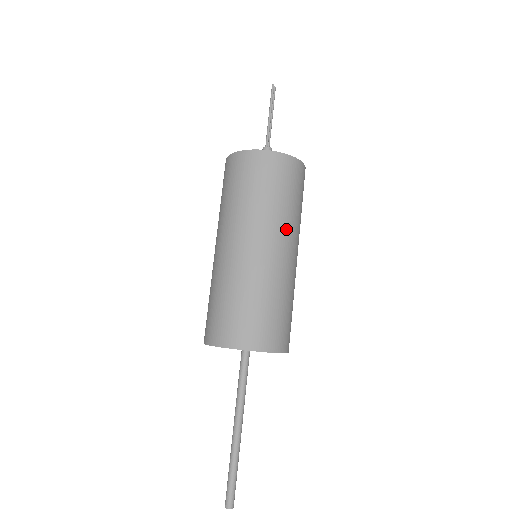
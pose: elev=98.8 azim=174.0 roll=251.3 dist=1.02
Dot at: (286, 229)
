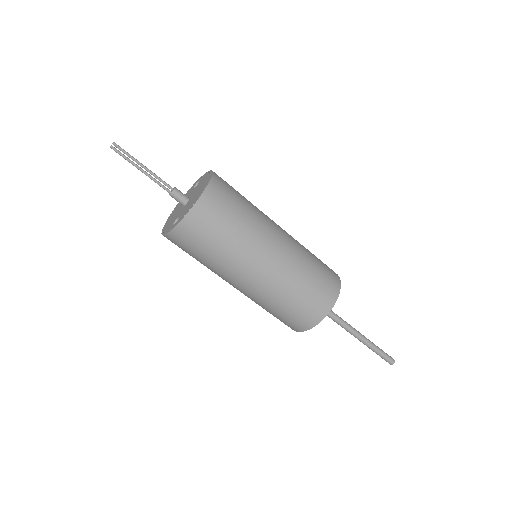
Dot at: (254, 245)
